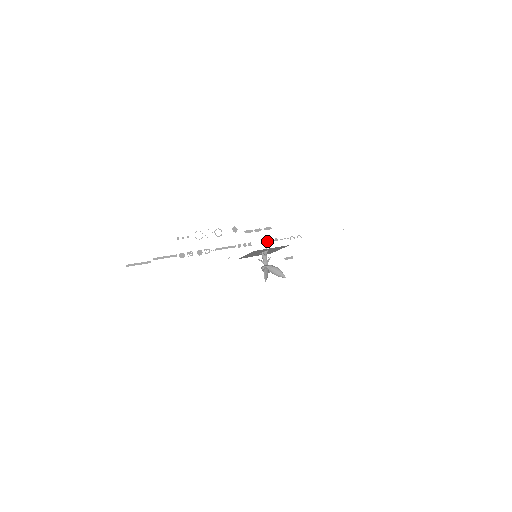
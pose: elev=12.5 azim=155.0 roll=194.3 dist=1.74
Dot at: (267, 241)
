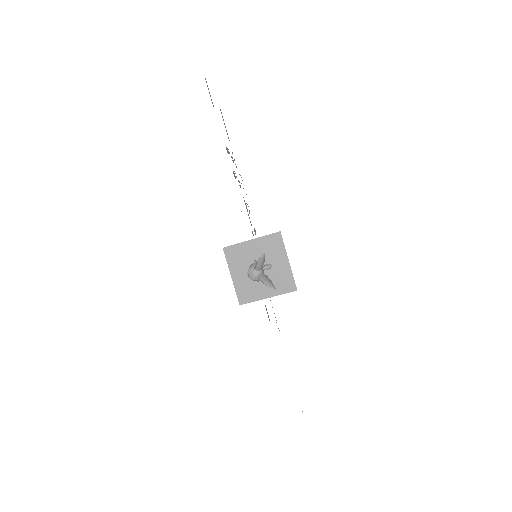
Dot at: occluded
